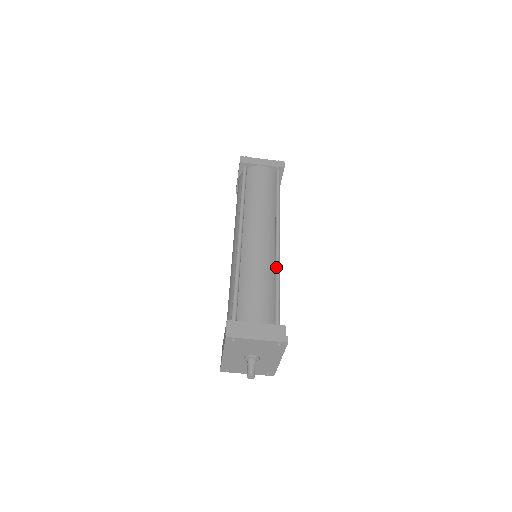
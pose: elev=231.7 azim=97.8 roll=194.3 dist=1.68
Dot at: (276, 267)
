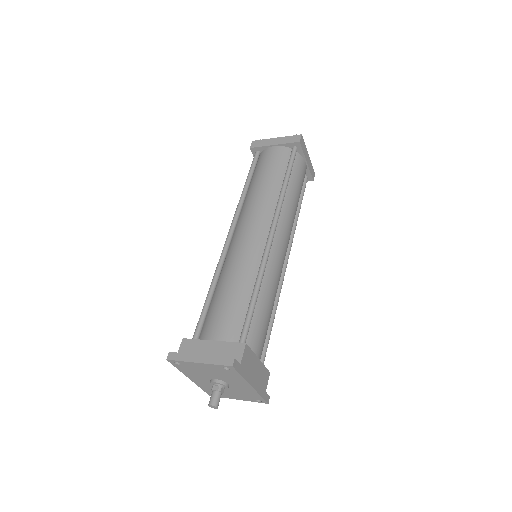
Dot at: (259, 268)
